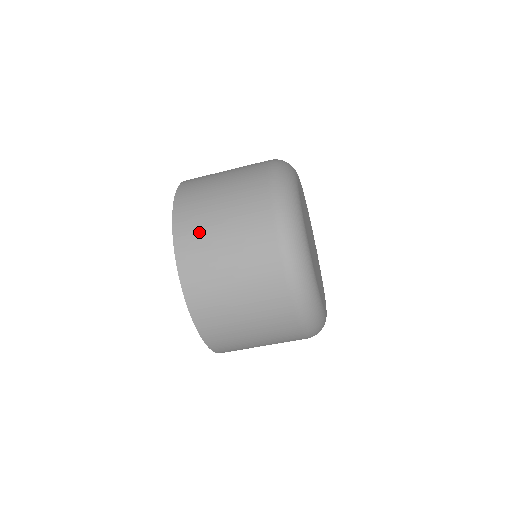
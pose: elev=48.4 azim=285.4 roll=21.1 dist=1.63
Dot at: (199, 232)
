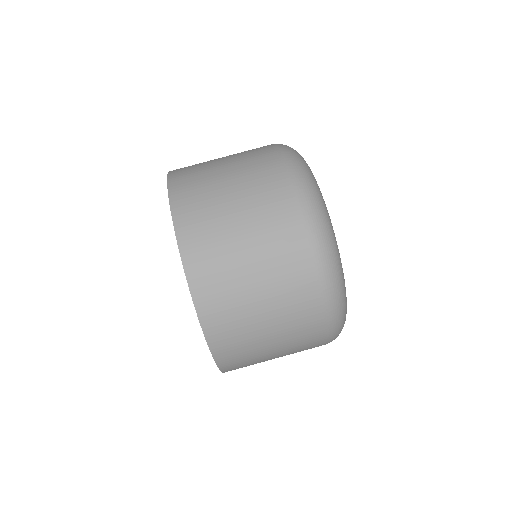
Dot at: occluded
